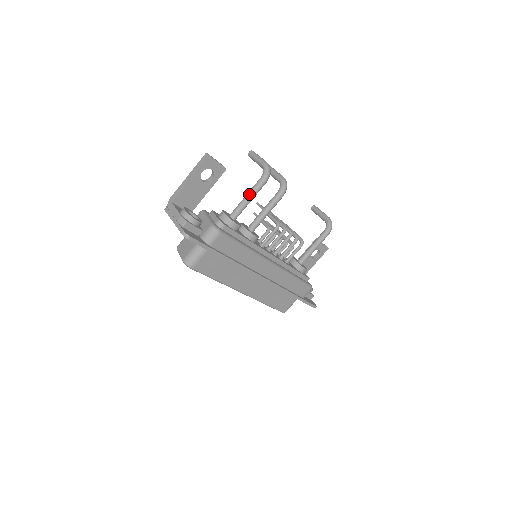
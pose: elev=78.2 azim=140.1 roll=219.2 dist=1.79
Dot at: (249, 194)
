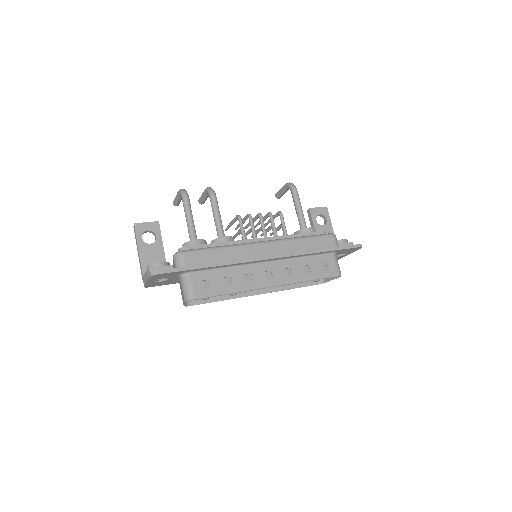
Dot at: (186, 216)
